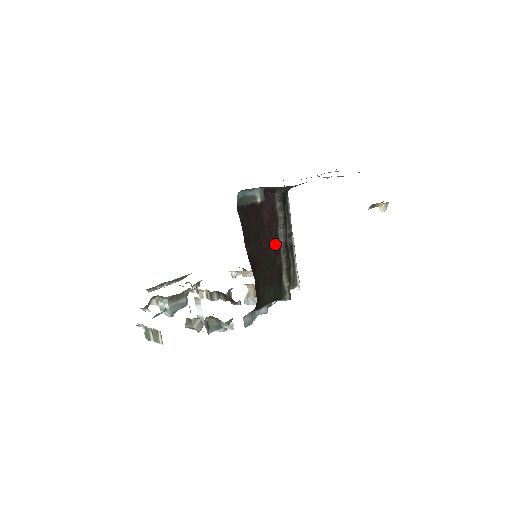
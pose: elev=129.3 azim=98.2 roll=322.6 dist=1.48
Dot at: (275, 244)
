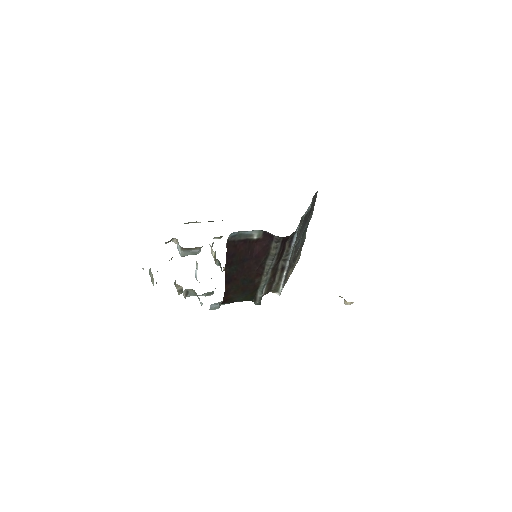
Dot at: (259, 269)
